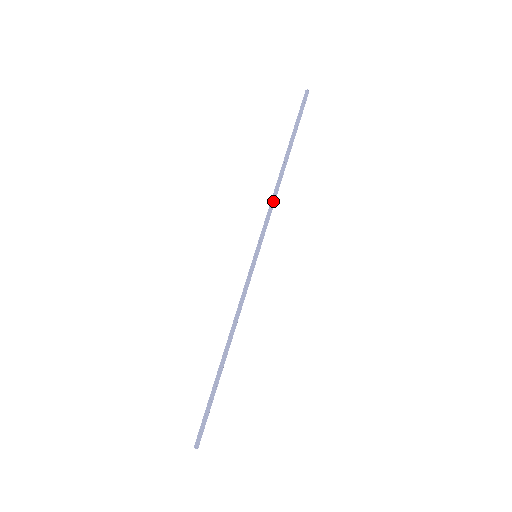
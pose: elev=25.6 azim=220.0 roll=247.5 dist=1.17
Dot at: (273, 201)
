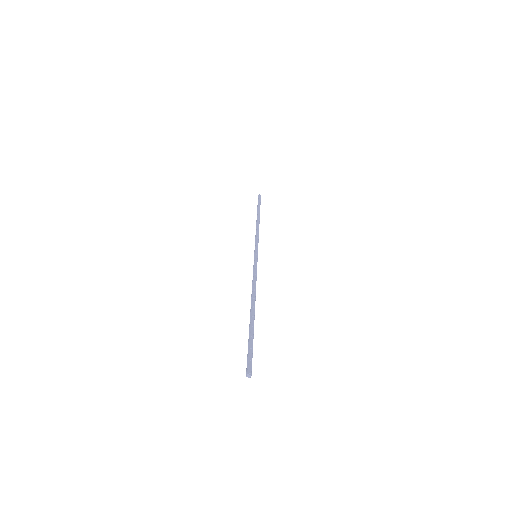
Dot at: (257, 232)
